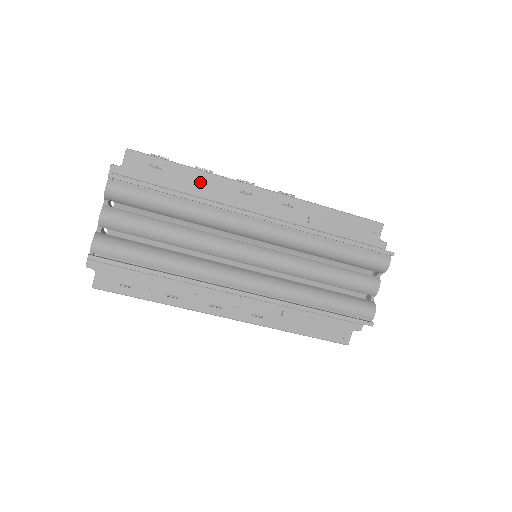
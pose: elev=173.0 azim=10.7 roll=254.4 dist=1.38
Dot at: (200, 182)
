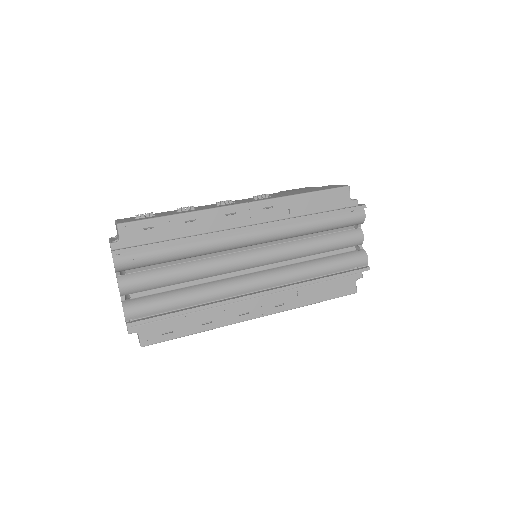
Dot at: (190, 223)
